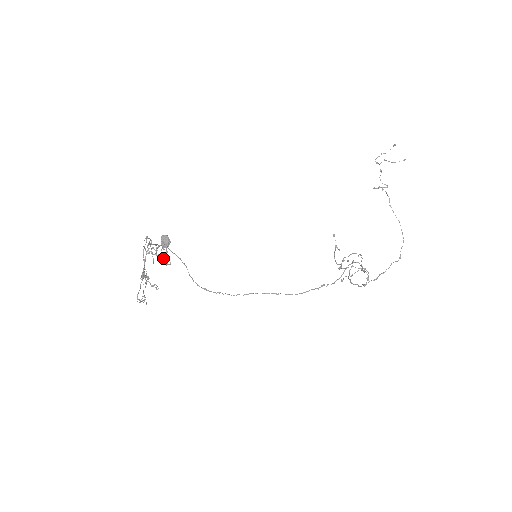
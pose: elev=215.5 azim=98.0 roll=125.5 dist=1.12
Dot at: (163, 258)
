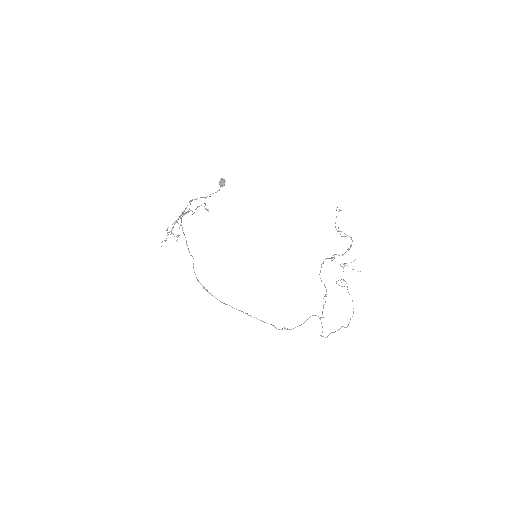
Dot at: (205, 205)
